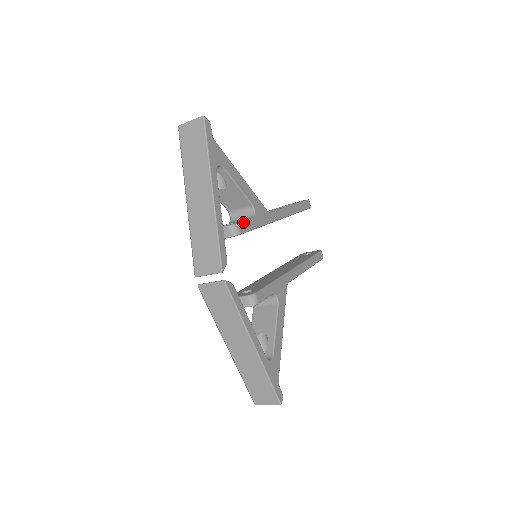
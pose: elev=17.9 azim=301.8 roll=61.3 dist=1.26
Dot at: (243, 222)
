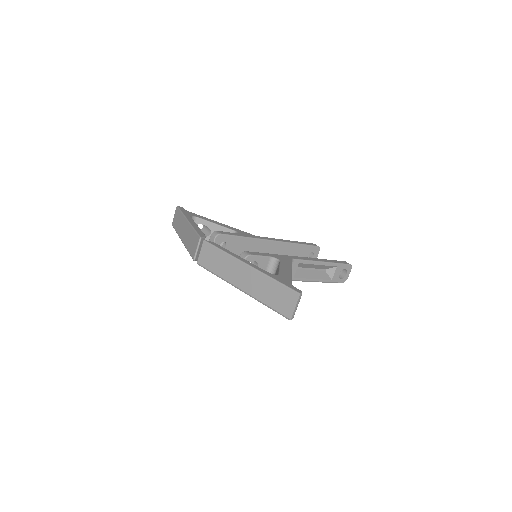
Dot at: (223, 232)
